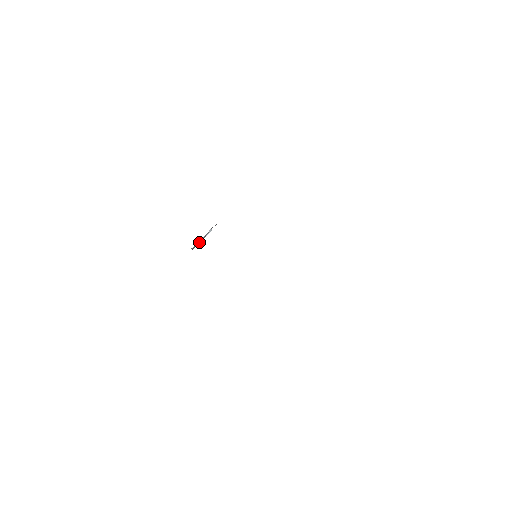
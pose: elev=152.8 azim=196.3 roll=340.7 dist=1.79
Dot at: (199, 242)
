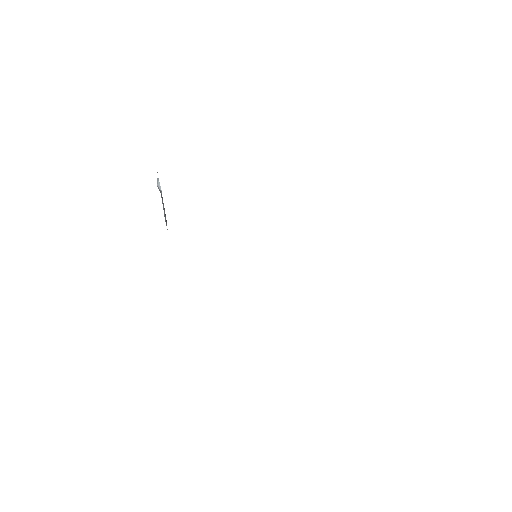
Dot at: (163, 208)
